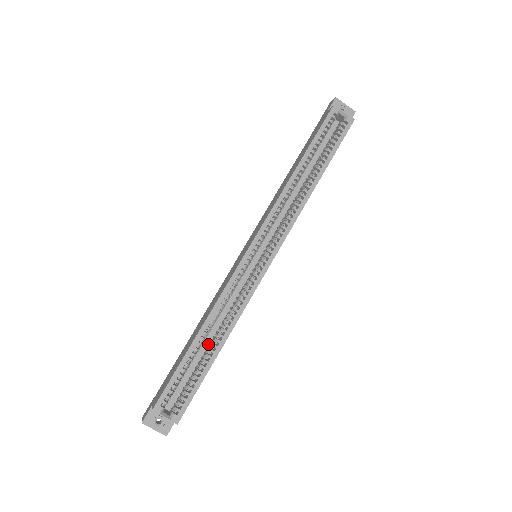
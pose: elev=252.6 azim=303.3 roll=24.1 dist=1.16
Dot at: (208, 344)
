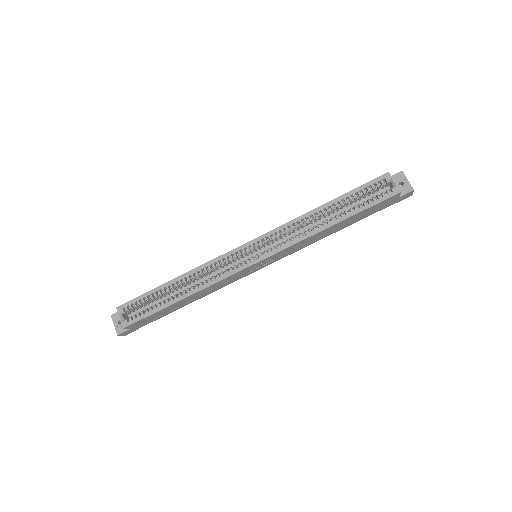
Dot at: occluded
